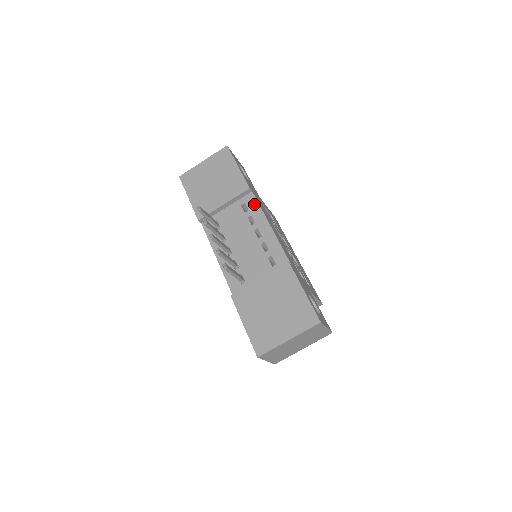
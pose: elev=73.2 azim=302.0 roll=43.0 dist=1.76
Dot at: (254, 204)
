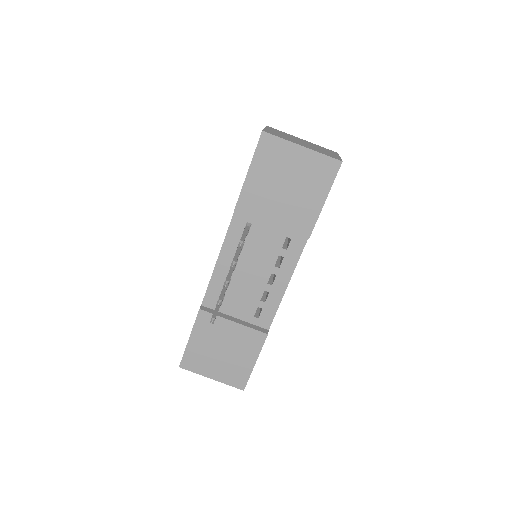
Dot at: (297, 251)
